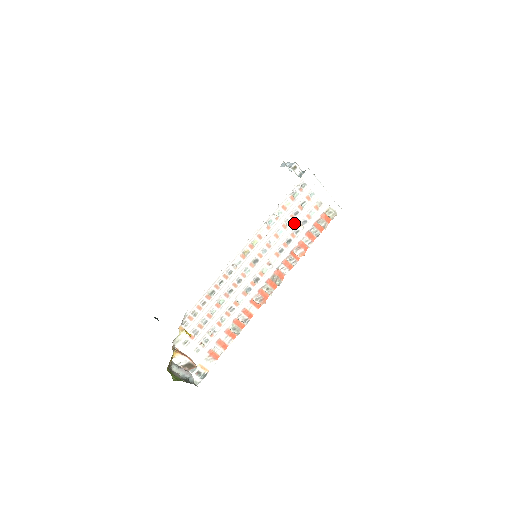
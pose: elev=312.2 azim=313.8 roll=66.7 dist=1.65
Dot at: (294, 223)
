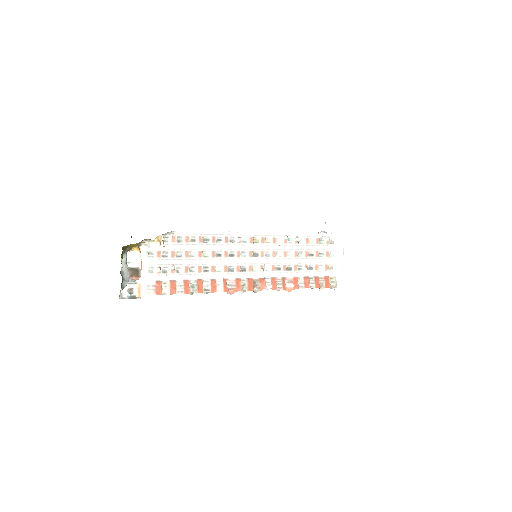
Dot at: (304, 260)
